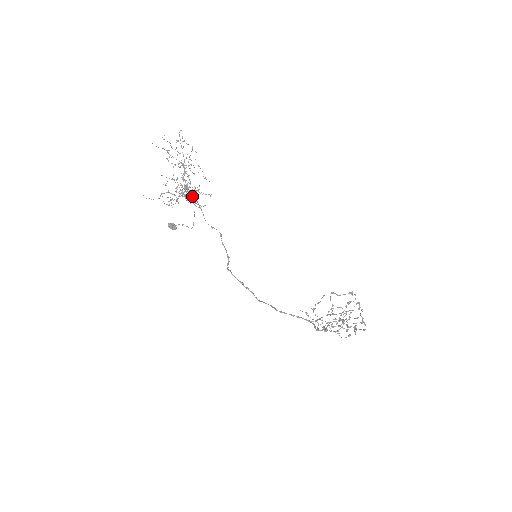
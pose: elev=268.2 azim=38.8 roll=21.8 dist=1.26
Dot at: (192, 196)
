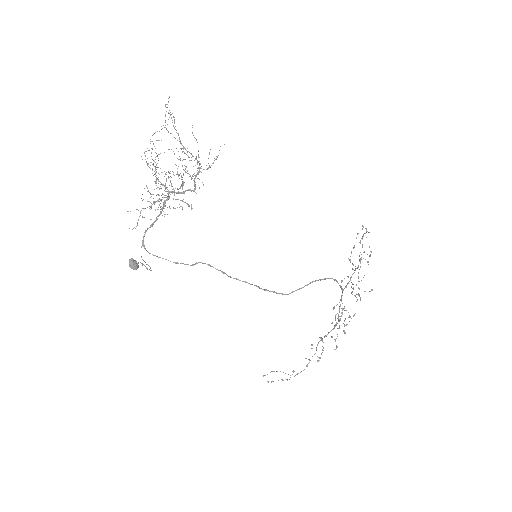
Dot at: (209, 165)
